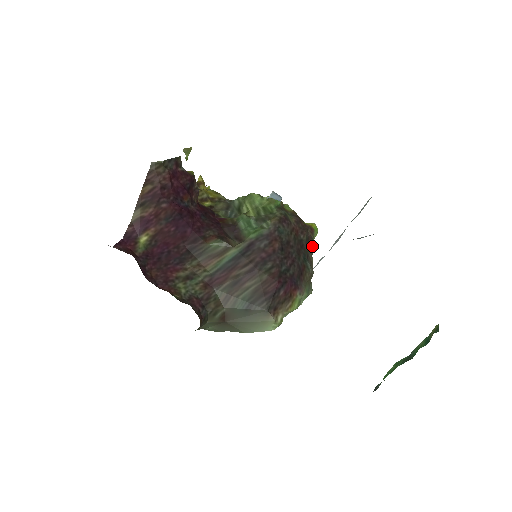
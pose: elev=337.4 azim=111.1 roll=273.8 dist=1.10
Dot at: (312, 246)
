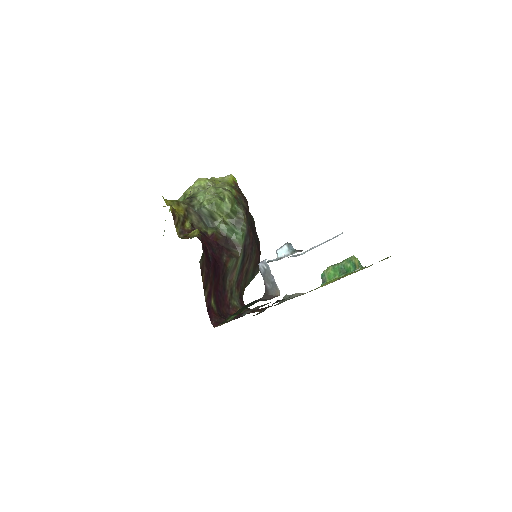
Dot at: occluded
